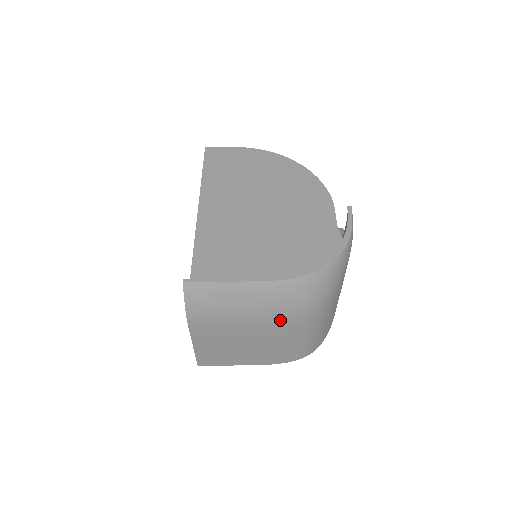
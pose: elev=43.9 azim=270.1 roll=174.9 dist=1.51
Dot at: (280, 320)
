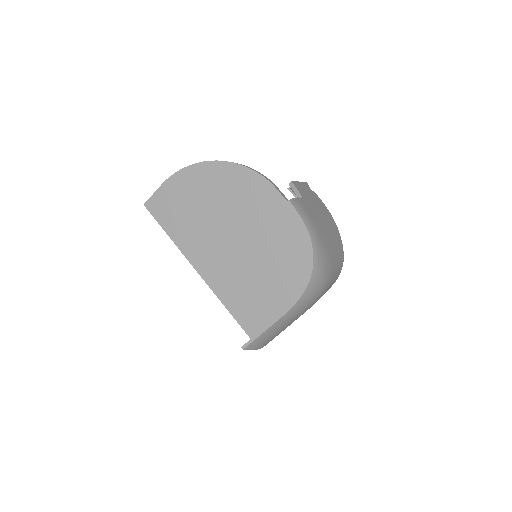
Dot at: (311, 305)
